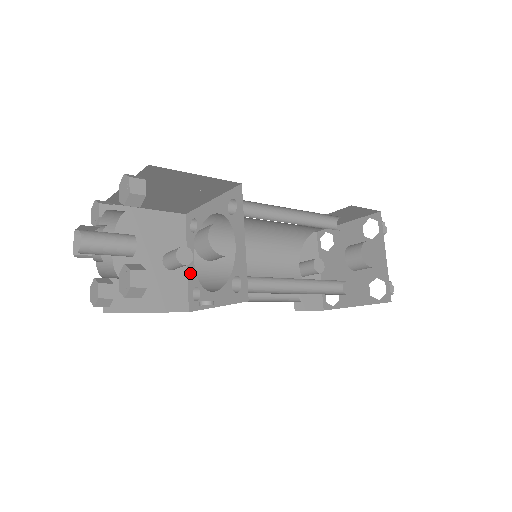
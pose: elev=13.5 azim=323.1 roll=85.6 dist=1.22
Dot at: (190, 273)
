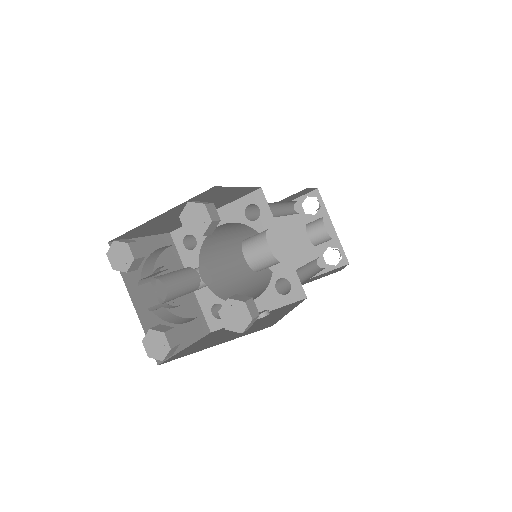
Dot at: (200, 293)
